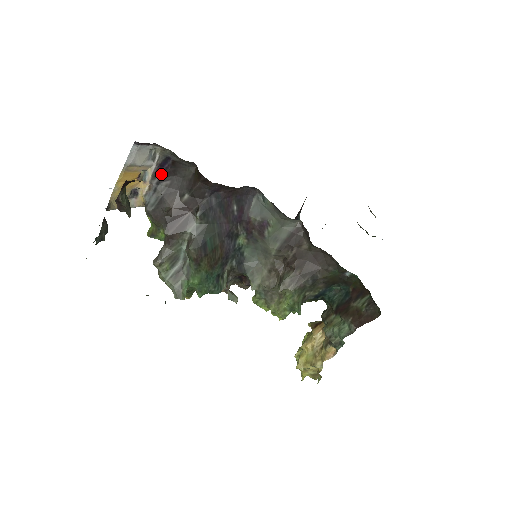
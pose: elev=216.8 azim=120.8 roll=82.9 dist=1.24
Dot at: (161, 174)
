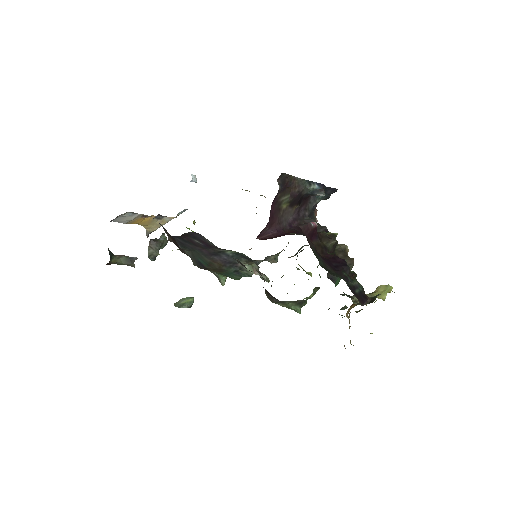
Dot at: occluded
